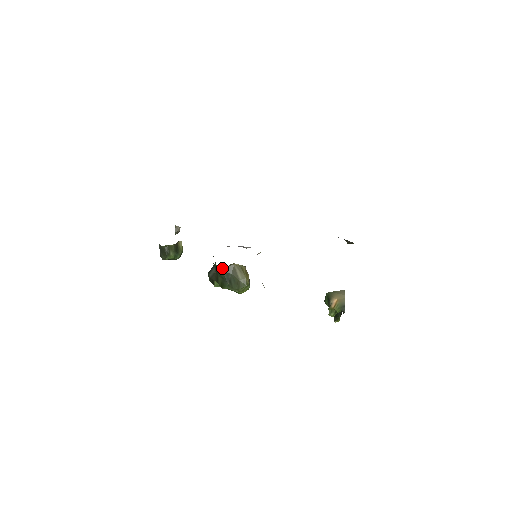
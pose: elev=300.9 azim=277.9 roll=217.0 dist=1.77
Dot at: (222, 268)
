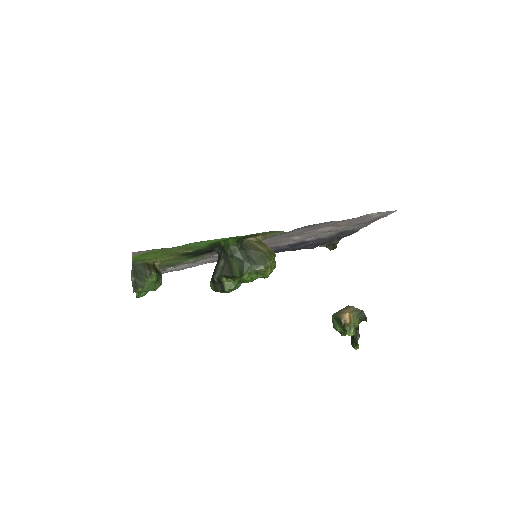
Dot at: (237, 244)
